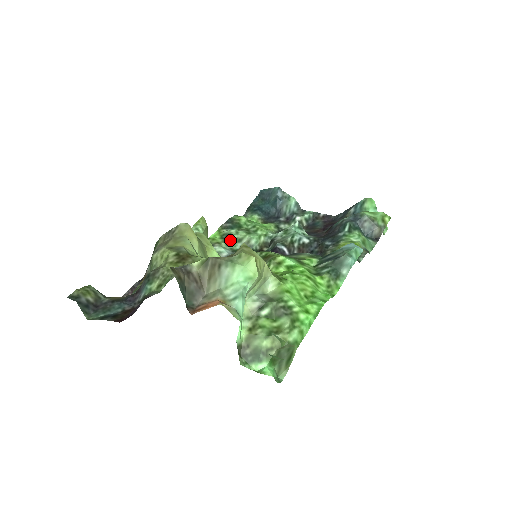
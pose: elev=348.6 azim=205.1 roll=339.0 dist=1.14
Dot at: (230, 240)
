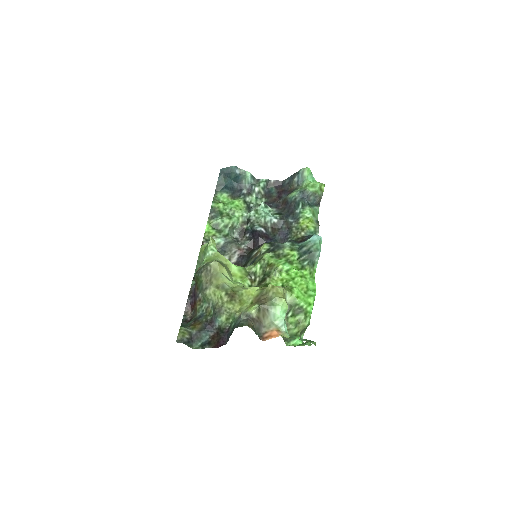
Dot at: (220, 229)
